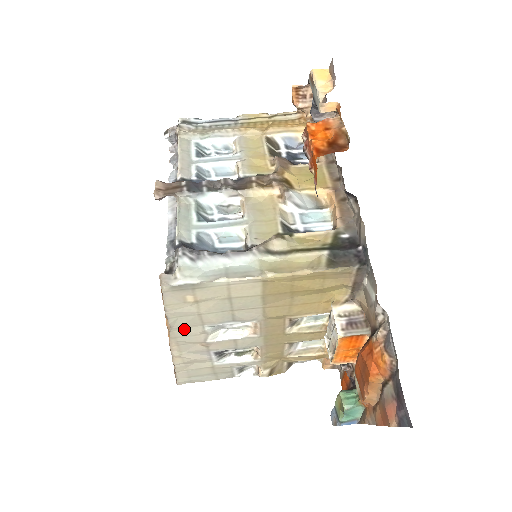
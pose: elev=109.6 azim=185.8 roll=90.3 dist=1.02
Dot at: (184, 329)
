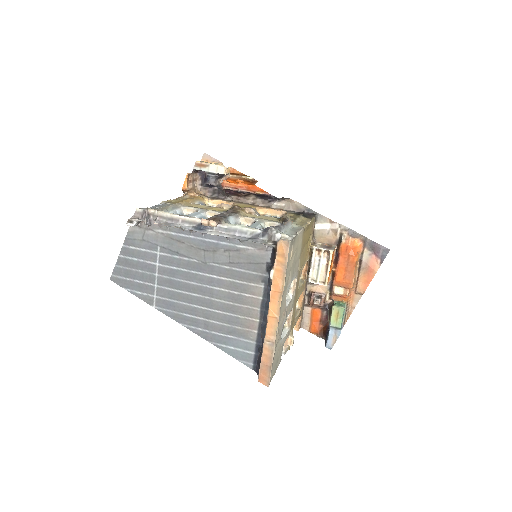
Dot at: (284, 294)
